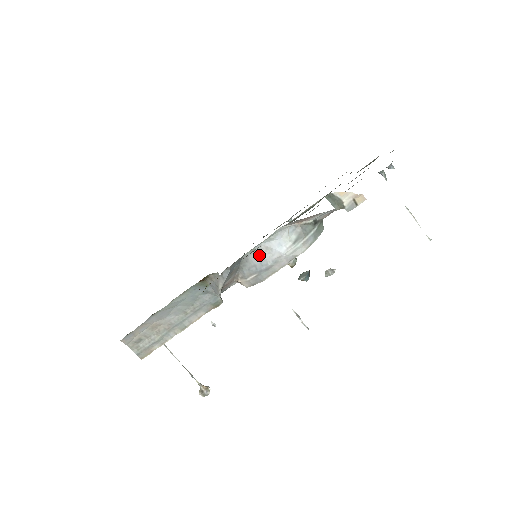
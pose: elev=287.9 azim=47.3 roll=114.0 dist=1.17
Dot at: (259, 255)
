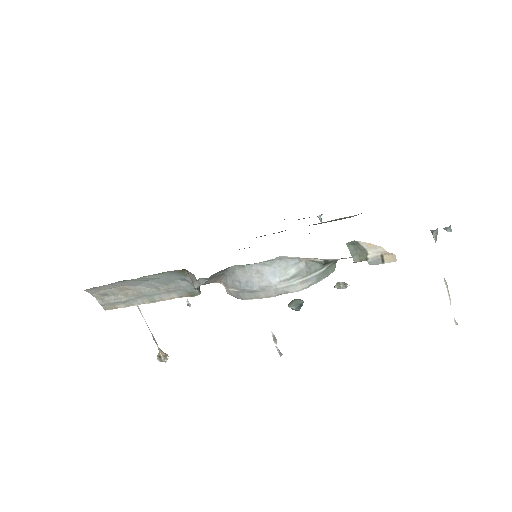
Dot at: (247, 274)
